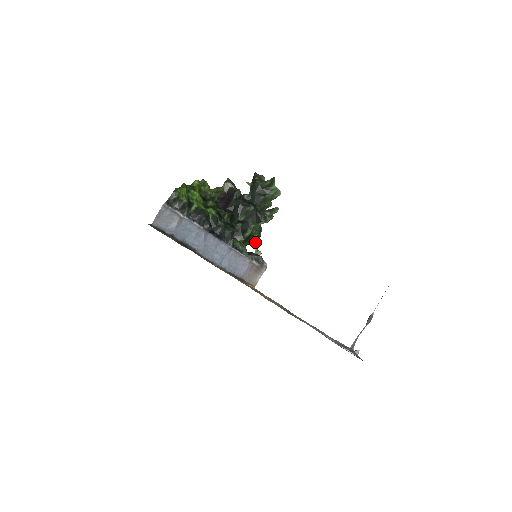
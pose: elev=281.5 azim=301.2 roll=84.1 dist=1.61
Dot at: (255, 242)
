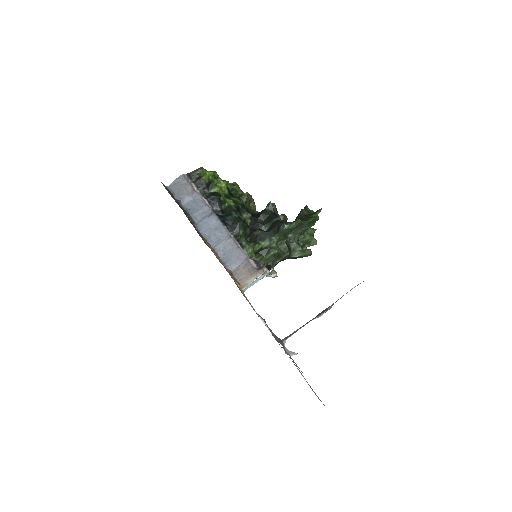
Dot at: (275, 262)
